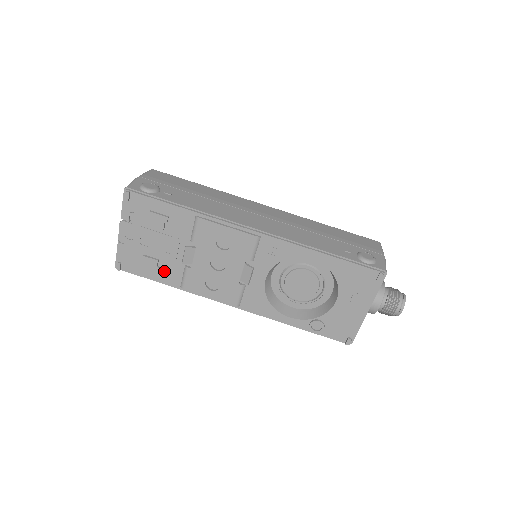
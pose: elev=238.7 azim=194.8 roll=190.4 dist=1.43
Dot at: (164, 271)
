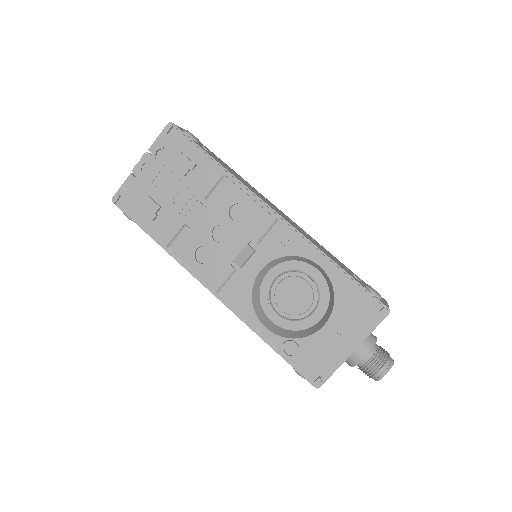
Dot at: (159, 222)
